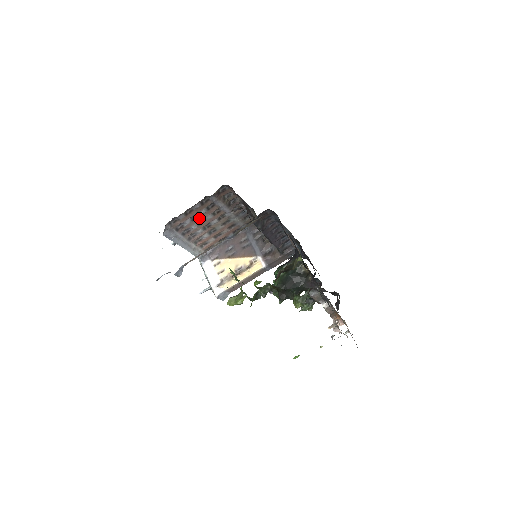
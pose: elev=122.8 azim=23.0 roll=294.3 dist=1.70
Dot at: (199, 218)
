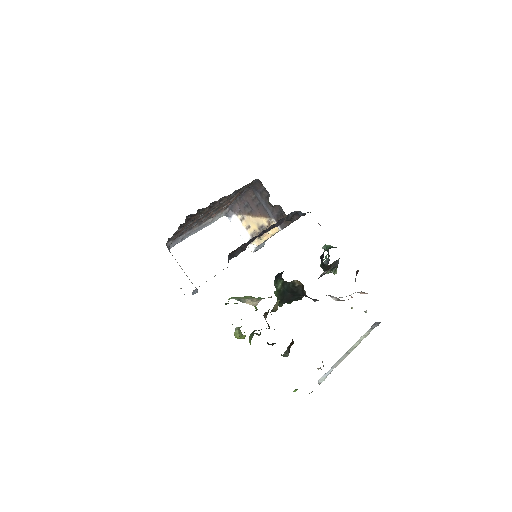
Dot at: (192, 223)
